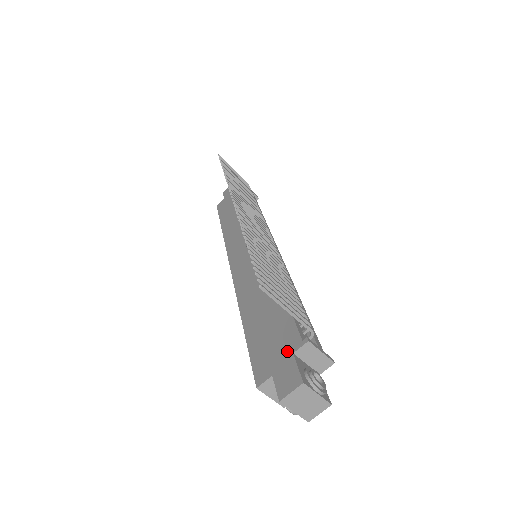
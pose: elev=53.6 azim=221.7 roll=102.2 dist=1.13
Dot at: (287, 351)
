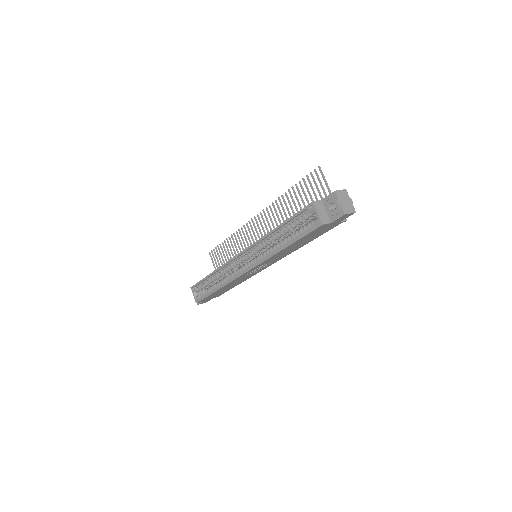
Dot at: occluded
